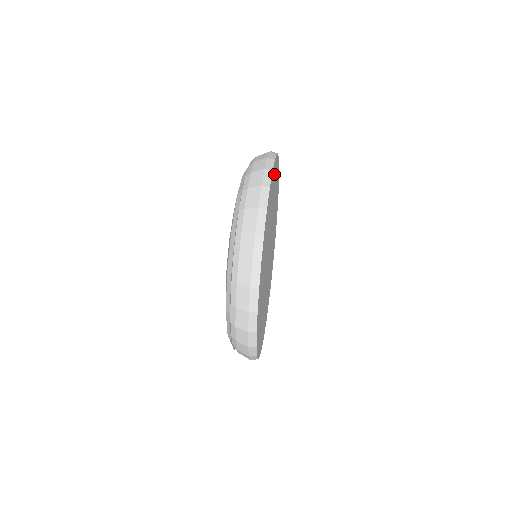
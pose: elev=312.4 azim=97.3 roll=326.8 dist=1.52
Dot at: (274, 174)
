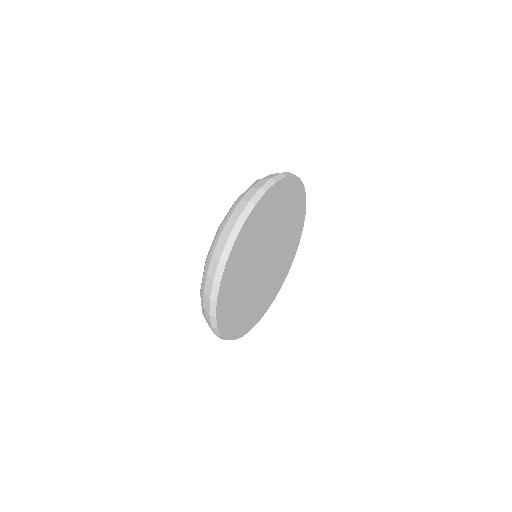
Dot at: (291, 189)
